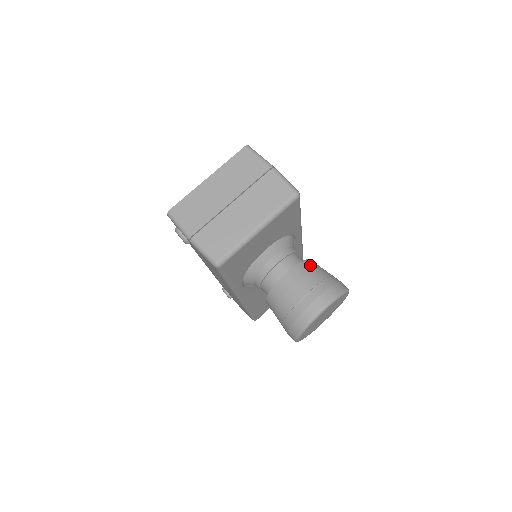
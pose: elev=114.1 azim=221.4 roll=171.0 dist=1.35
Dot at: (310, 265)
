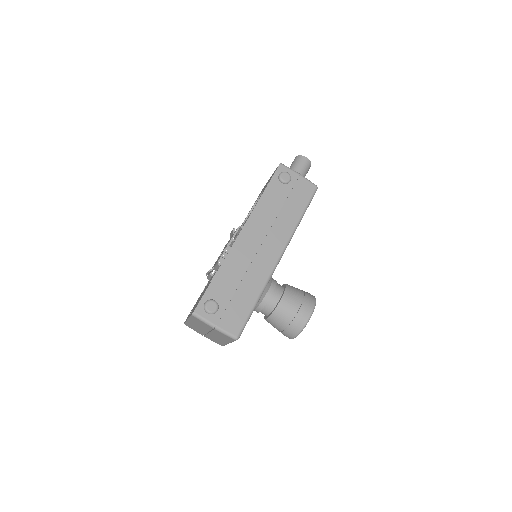
Dot at: (278, 315)
